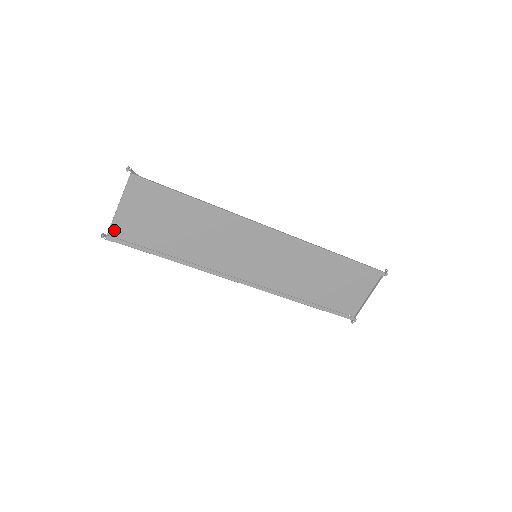
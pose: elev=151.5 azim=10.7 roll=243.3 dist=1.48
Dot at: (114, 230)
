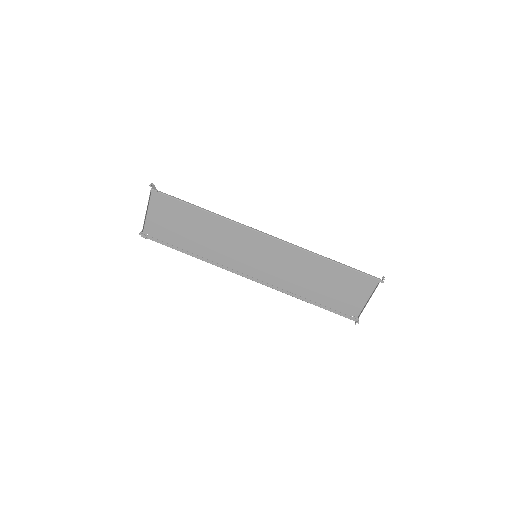
Dot at: (147, 230)
